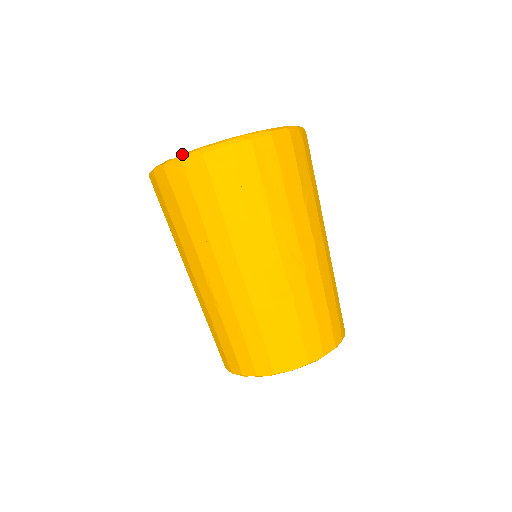
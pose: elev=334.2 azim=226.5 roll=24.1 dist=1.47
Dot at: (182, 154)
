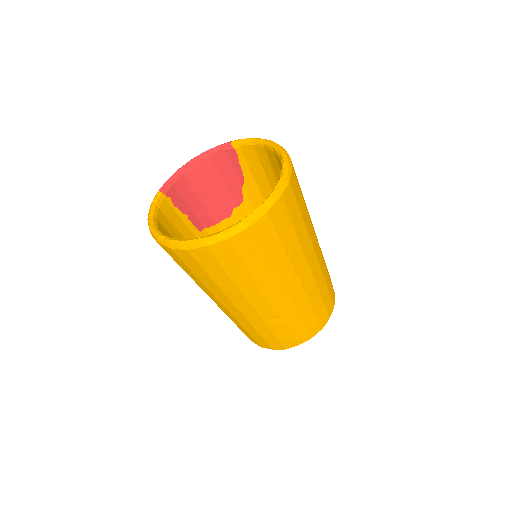
Dot at: (170, 241)
